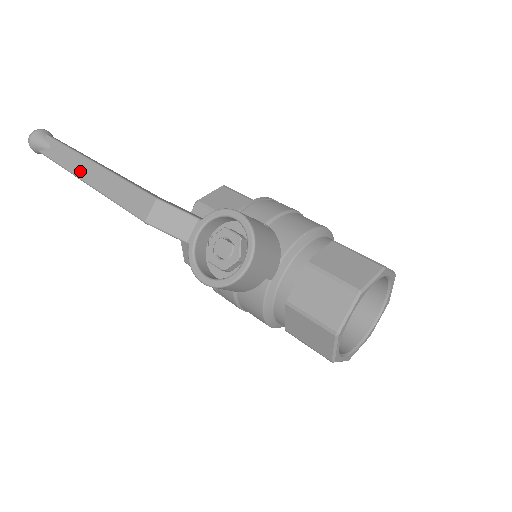
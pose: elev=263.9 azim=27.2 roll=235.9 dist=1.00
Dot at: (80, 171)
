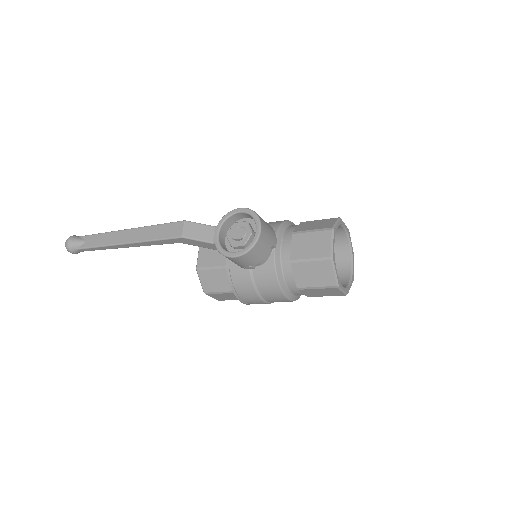
Dot at: (117, 240)
